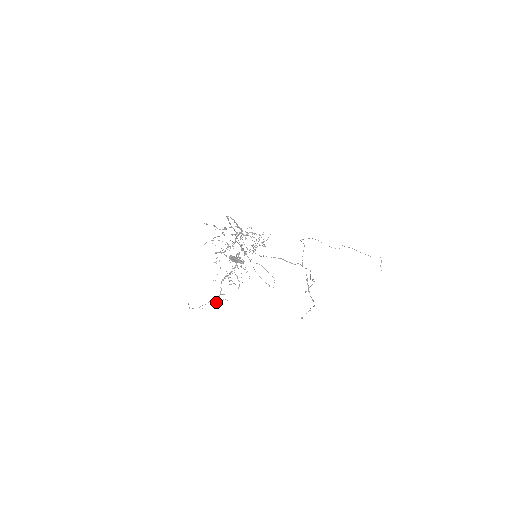
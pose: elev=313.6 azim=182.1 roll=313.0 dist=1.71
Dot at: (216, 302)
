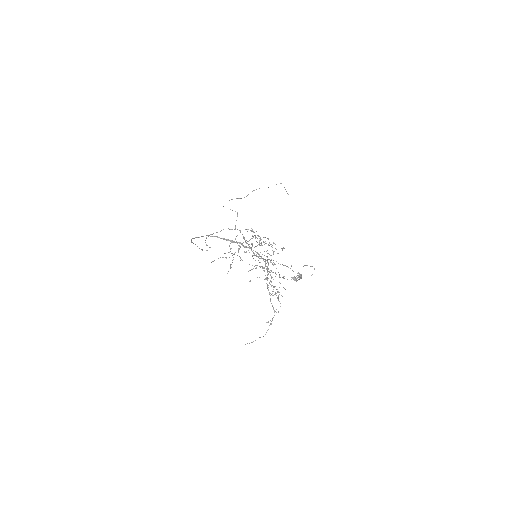
Dot at: occluded
